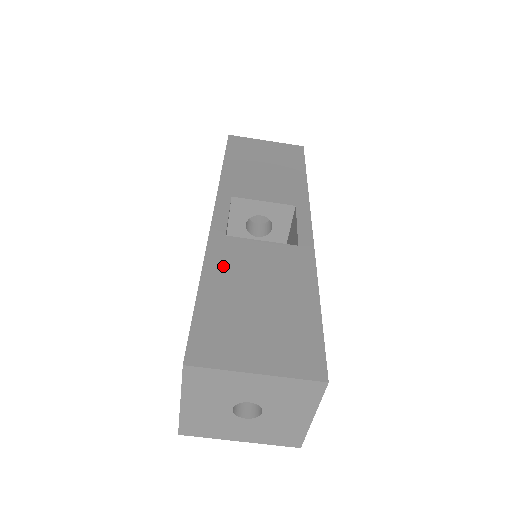
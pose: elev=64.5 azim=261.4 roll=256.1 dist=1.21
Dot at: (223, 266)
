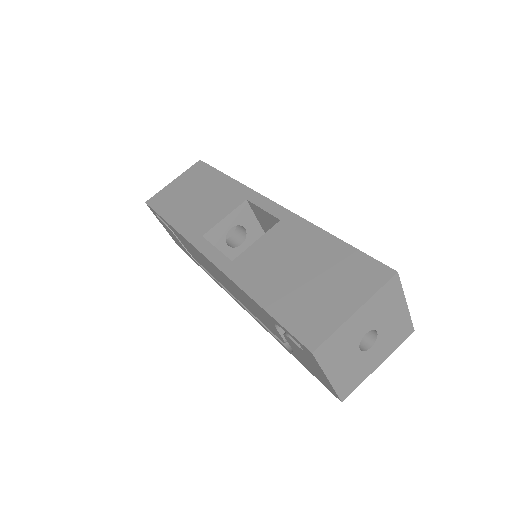
Dot at: (256, 279)
